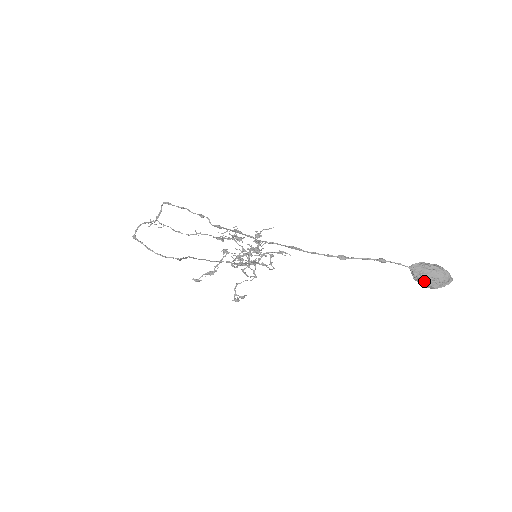
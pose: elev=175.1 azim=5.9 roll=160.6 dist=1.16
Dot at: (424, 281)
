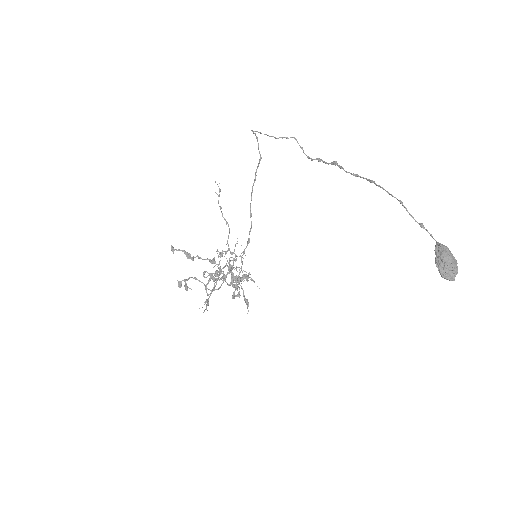
Dot at: (443, 251)
